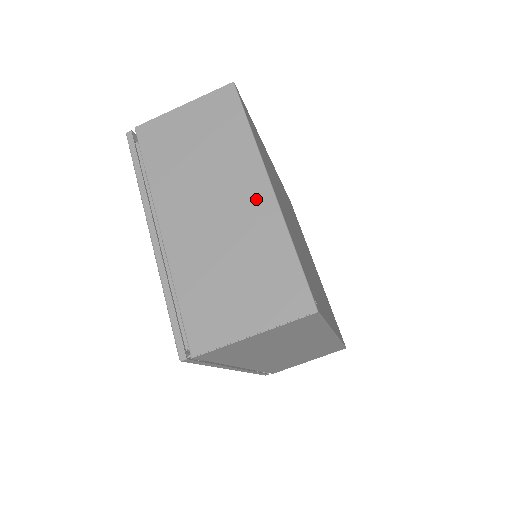
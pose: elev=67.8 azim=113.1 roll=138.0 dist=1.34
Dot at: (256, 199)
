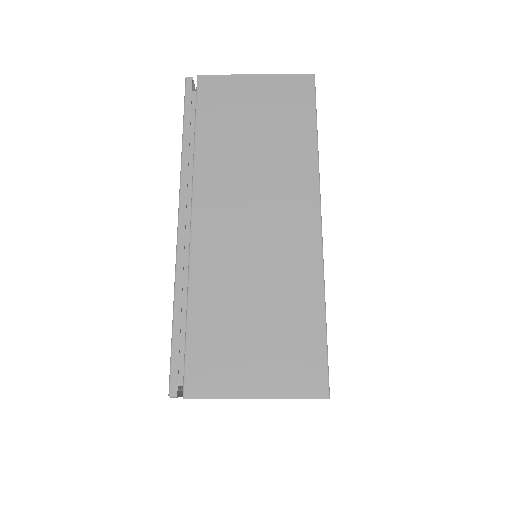
Dot at: occluded
